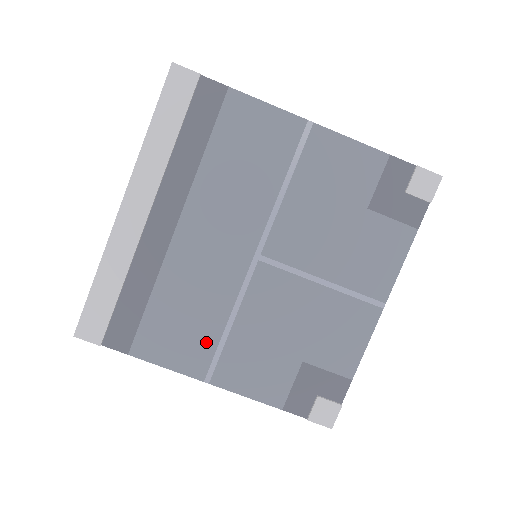
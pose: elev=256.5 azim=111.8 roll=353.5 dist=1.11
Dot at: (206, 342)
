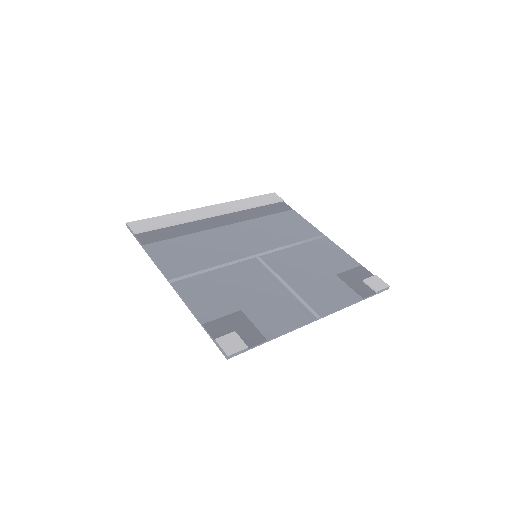
Dot at: (191, 267)
